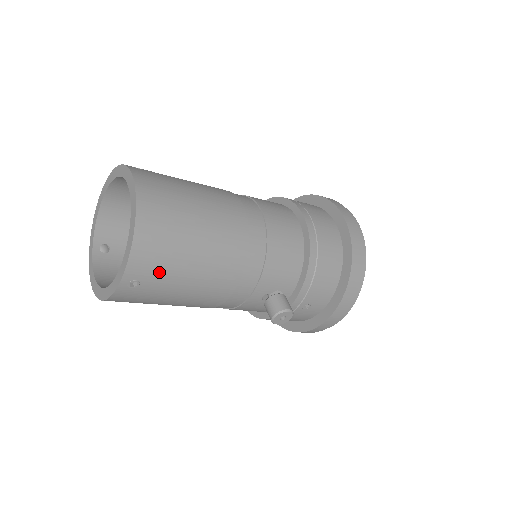
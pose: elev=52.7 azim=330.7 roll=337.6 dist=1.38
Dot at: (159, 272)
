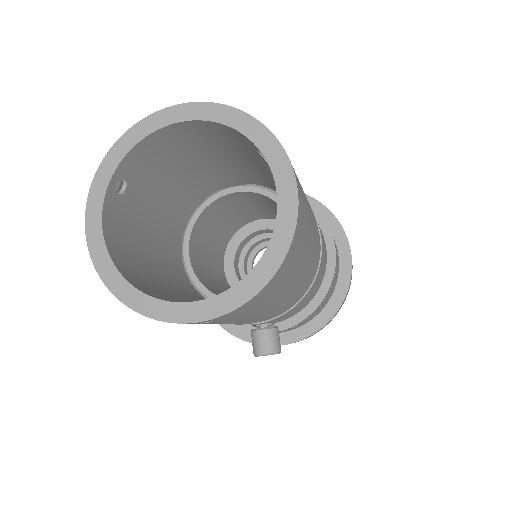
Dot at: (240, 315)
